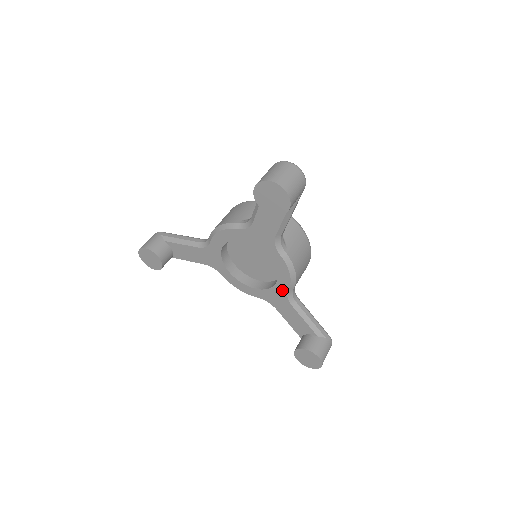
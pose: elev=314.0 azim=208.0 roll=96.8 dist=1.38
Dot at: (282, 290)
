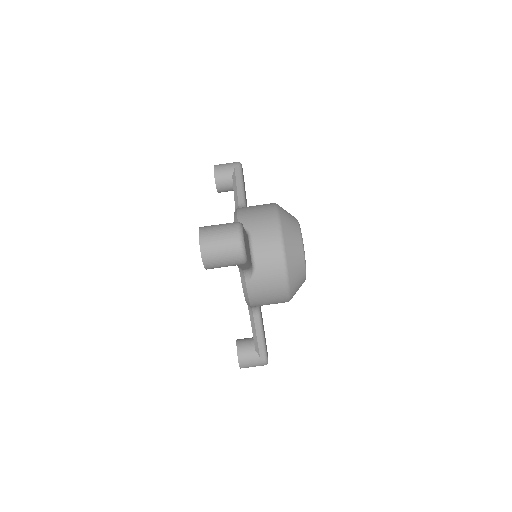
Dot at: occluded
